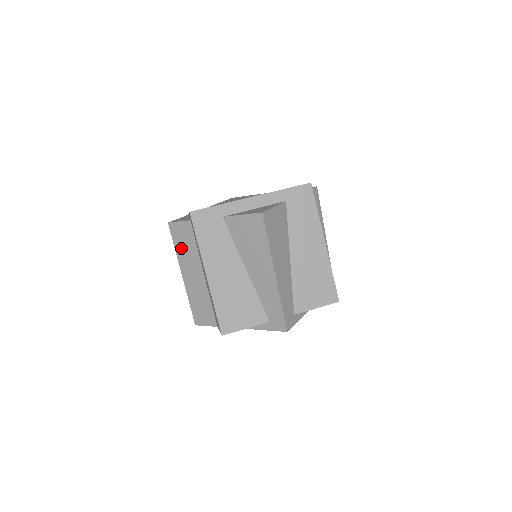
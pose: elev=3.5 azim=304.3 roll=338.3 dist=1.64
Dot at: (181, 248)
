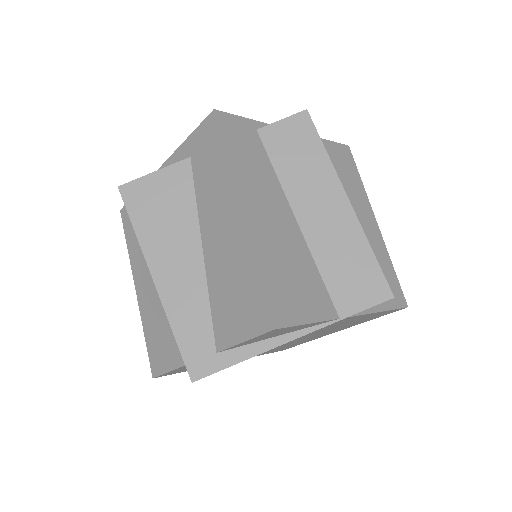
Dot at: occluded
